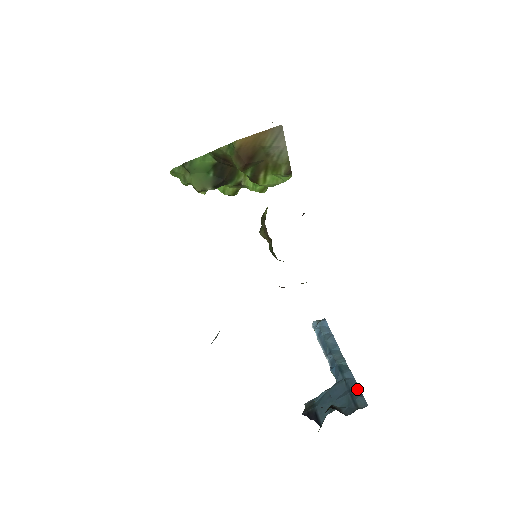
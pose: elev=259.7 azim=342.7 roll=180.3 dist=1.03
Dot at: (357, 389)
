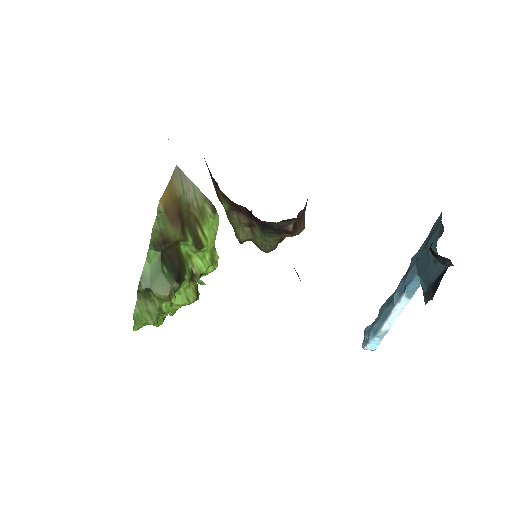
Dot at: (427, 238)
